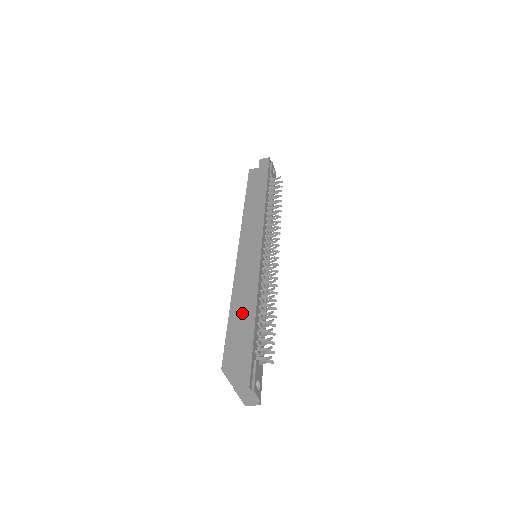
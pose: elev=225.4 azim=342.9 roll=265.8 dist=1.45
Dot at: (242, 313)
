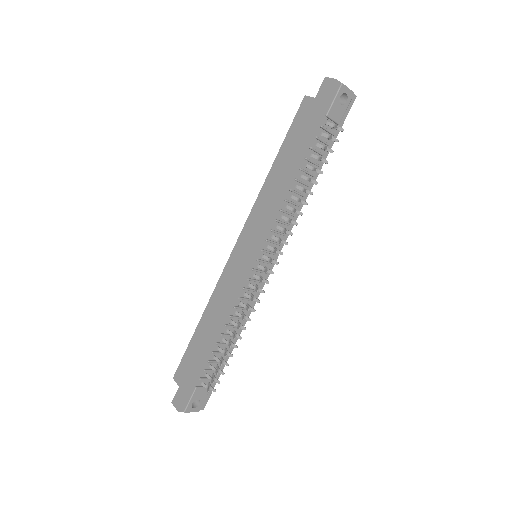
Dot at: (203, 336)
